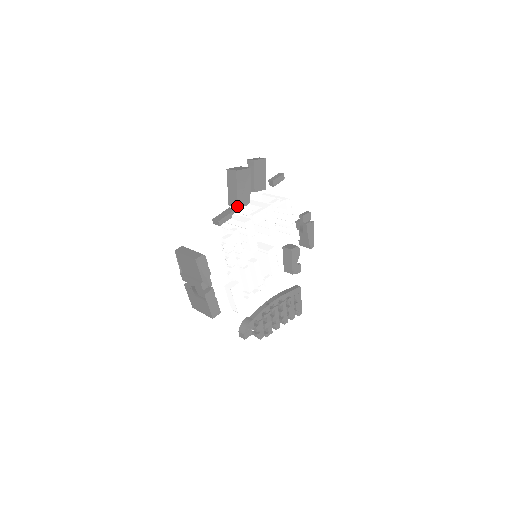
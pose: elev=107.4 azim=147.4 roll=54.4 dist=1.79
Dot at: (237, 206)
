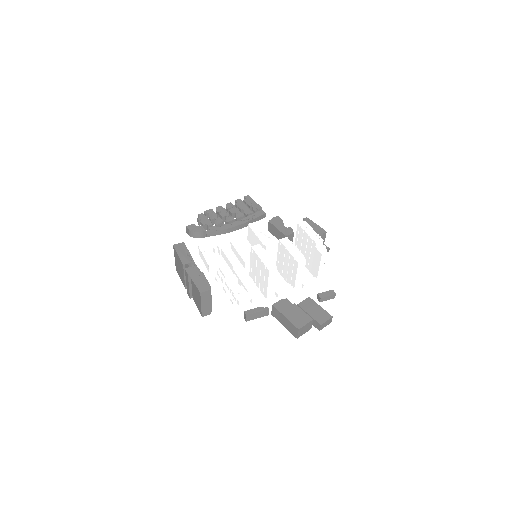
Dot at: (272, 315)
